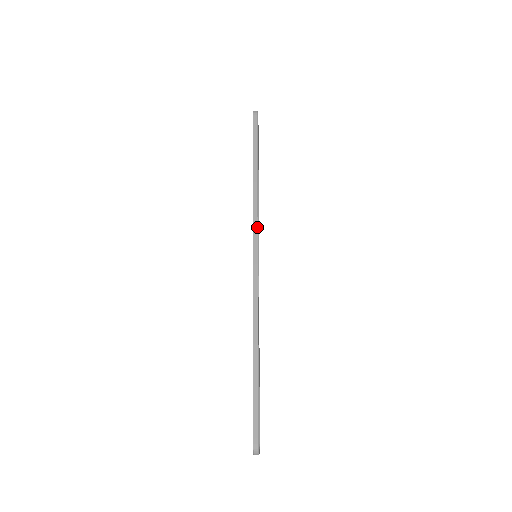
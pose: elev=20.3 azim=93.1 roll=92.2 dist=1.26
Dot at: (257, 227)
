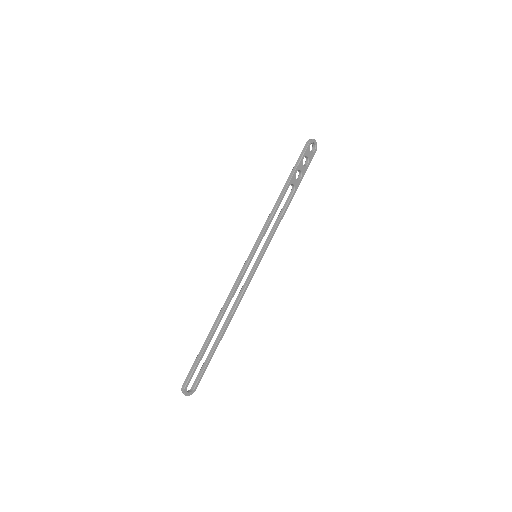
Dot at: (262, 233)
